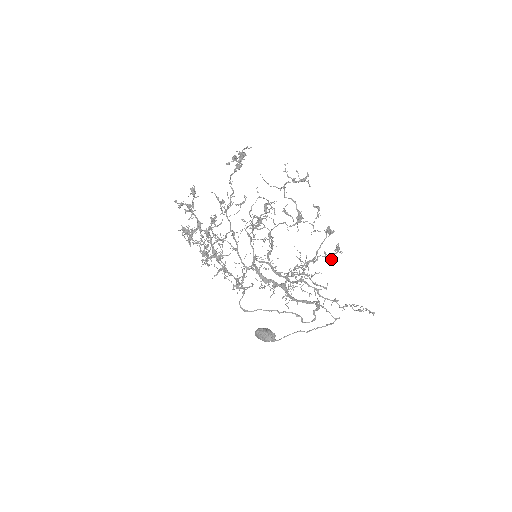
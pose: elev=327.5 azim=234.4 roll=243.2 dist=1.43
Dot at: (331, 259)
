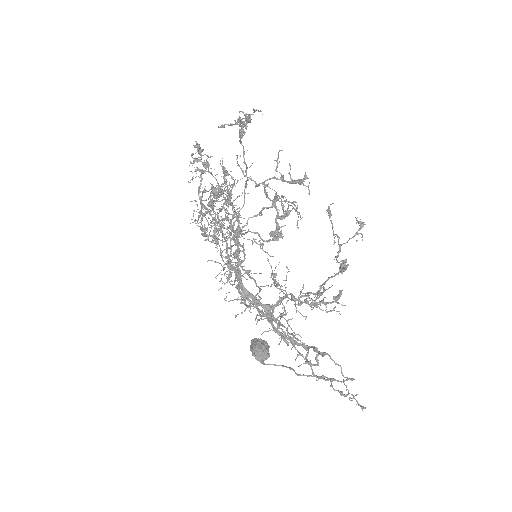
Dot at: occluded
